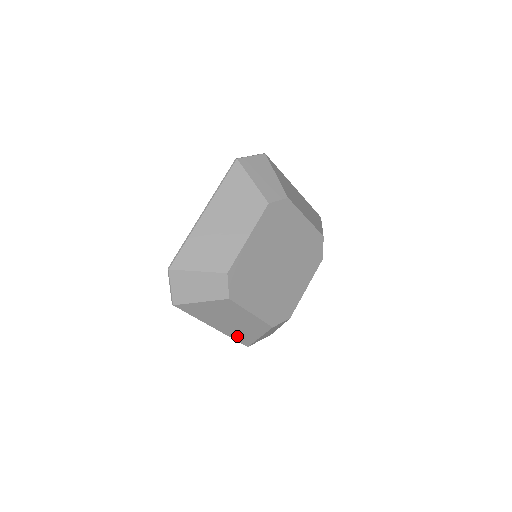
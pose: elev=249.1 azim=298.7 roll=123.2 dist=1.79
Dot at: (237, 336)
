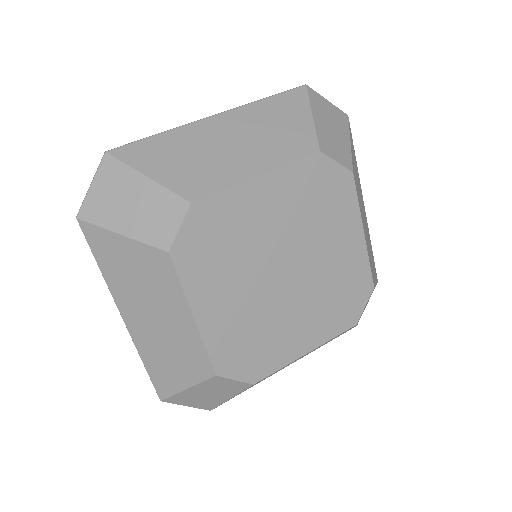
Dot at: occluded
